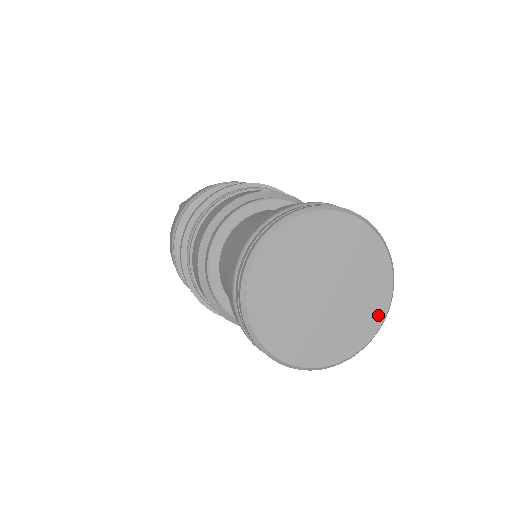
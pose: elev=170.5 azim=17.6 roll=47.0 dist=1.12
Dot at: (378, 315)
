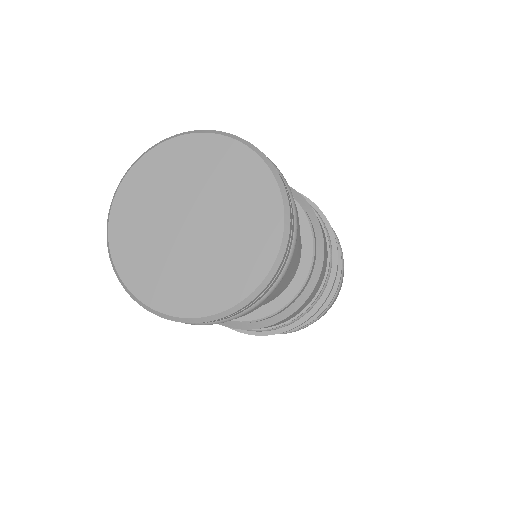
Dot at: (253, 275)
